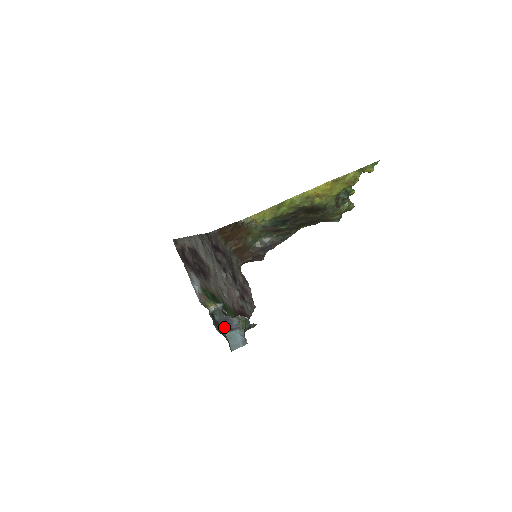
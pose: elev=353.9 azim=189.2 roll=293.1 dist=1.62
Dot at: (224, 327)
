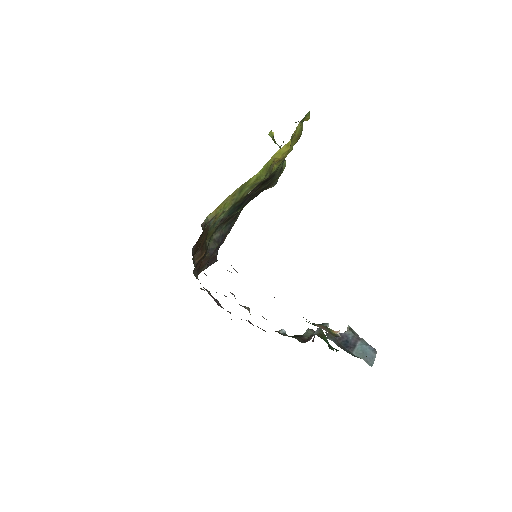
Dot at: (345, 348)
